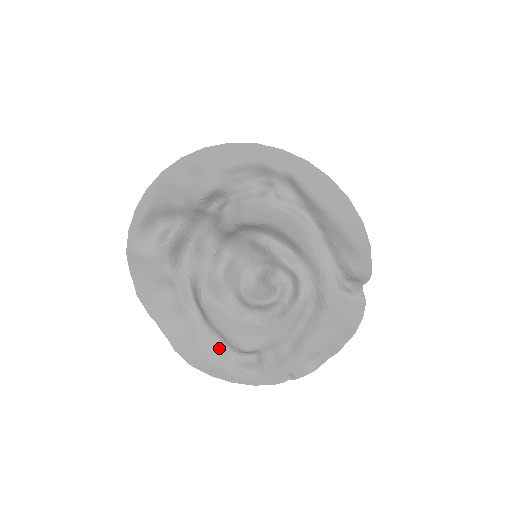
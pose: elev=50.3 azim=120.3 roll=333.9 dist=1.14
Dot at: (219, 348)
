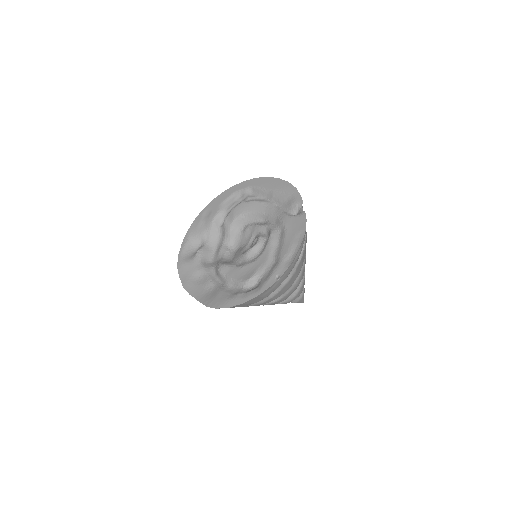
Dot at: (233, 292)
